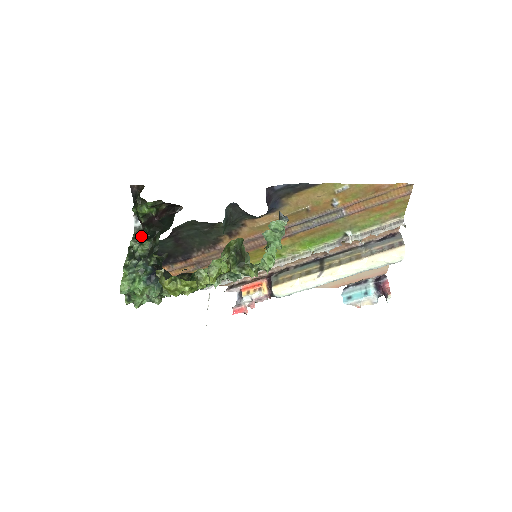
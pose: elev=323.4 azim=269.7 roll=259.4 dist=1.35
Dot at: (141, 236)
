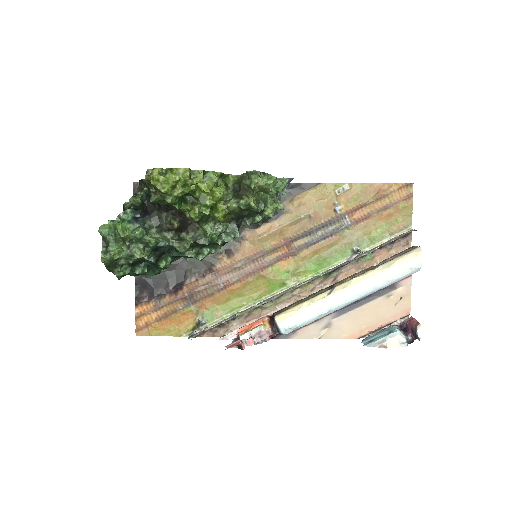
Dot at: occluded
